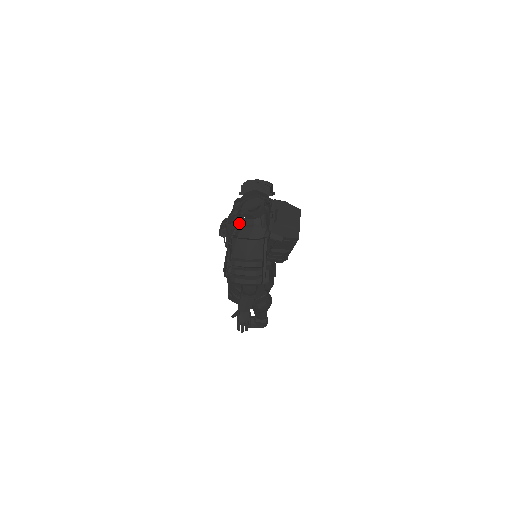
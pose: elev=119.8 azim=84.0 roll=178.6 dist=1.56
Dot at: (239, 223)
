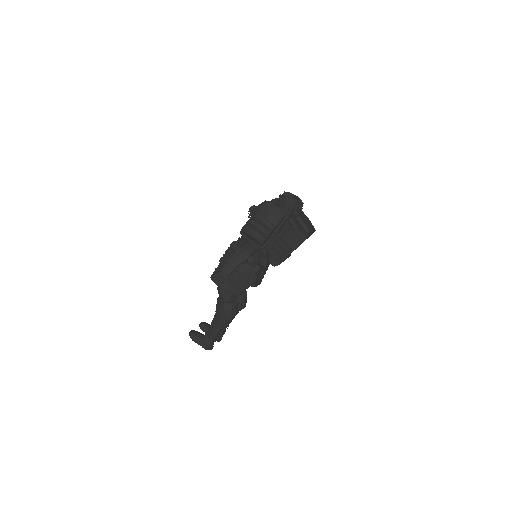
Dot at: occluded
